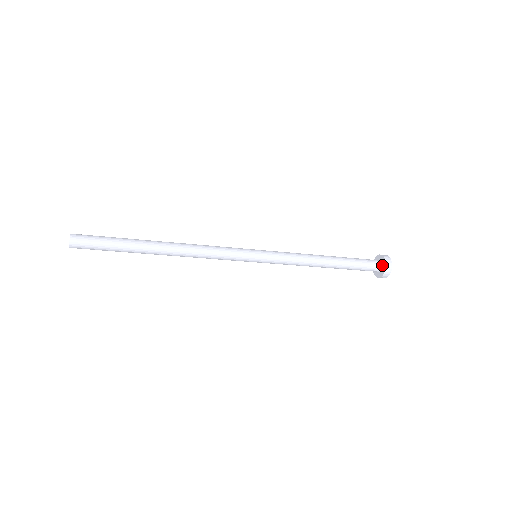
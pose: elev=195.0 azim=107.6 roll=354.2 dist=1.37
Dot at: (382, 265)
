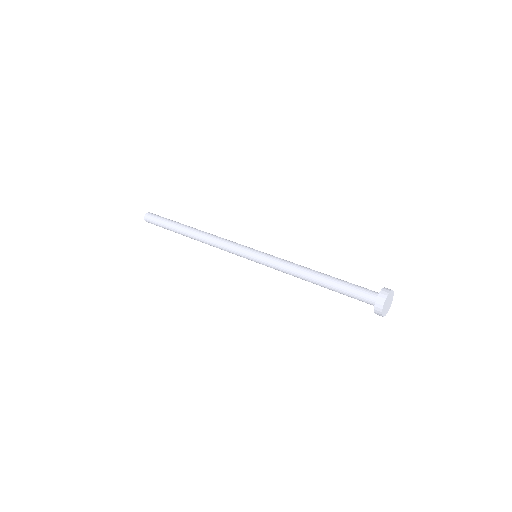
Dot at: occluded
